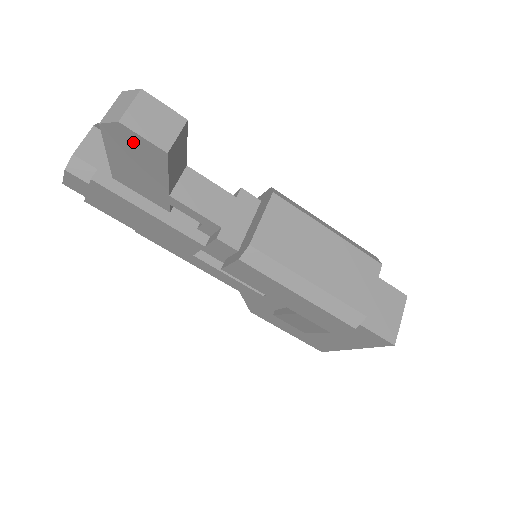
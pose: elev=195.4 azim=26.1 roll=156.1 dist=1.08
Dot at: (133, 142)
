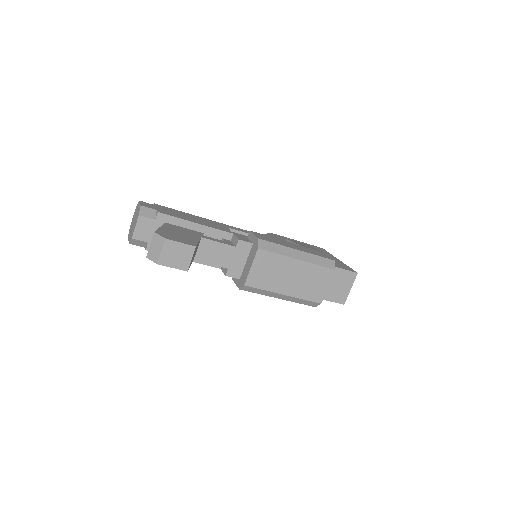
Dot at: occluded
